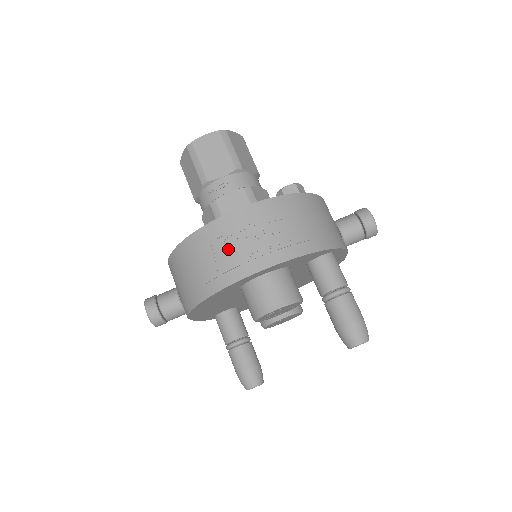
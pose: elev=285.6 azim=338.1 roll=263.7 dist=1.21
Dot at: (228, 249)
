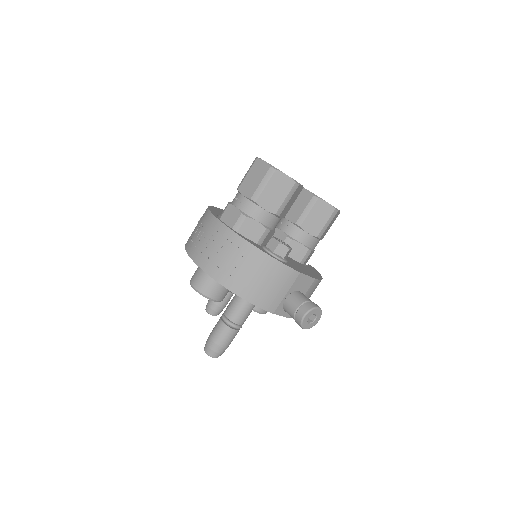
Dot at: (200, 234)
